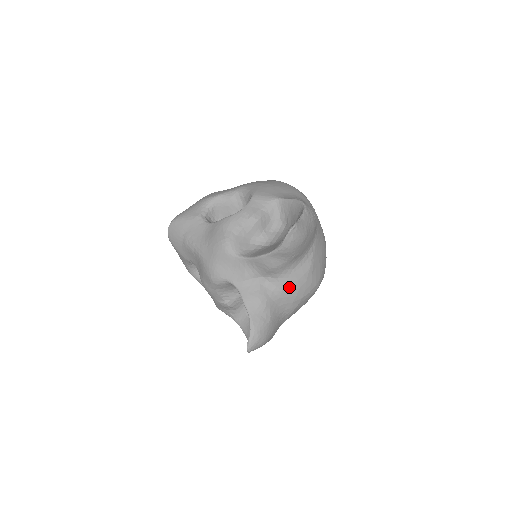
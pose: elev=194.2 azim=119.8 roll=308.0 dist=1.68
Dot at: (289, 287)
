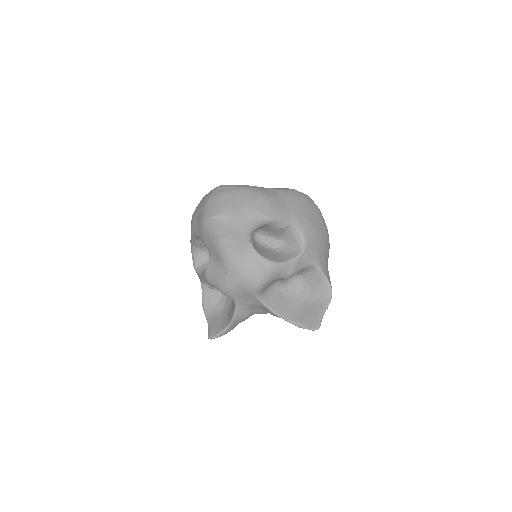
Dot at: occluded
